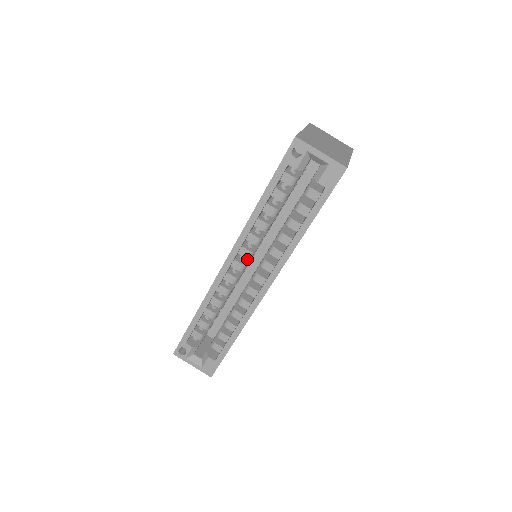
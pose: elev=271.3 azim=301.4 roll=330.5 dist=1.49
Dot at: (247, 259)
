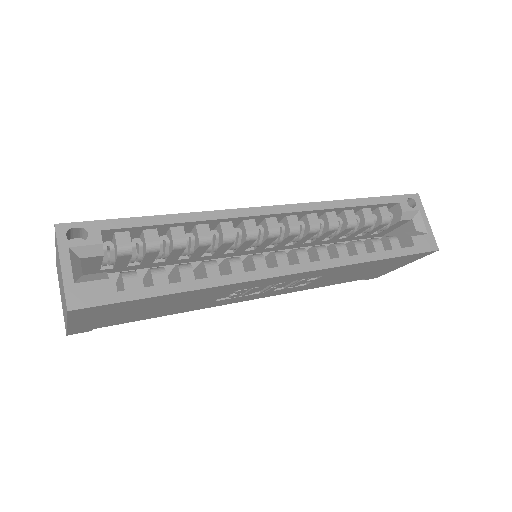
Dot at: occluded
